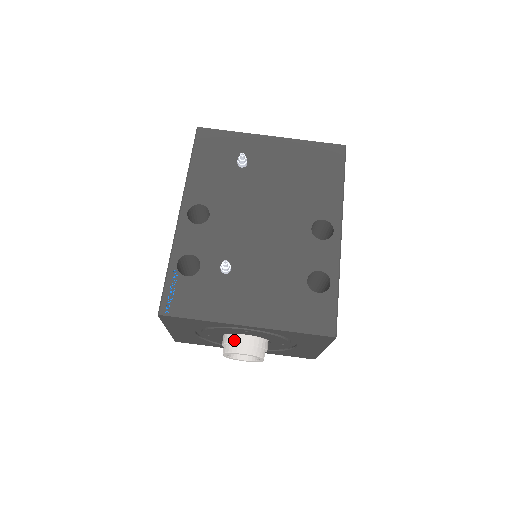
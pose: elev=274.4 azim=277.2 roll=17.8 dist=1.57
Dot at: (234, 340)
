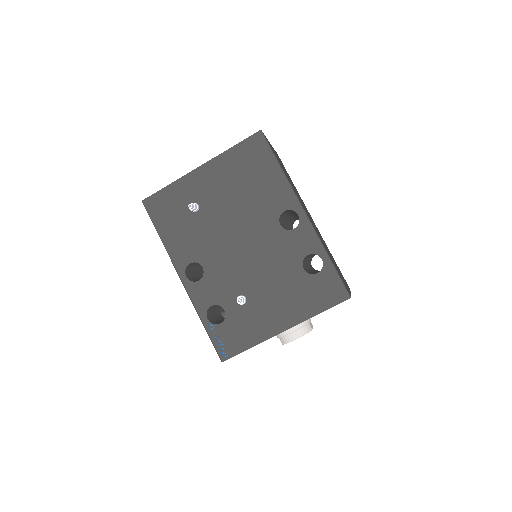
Dot at: (283, 334)
